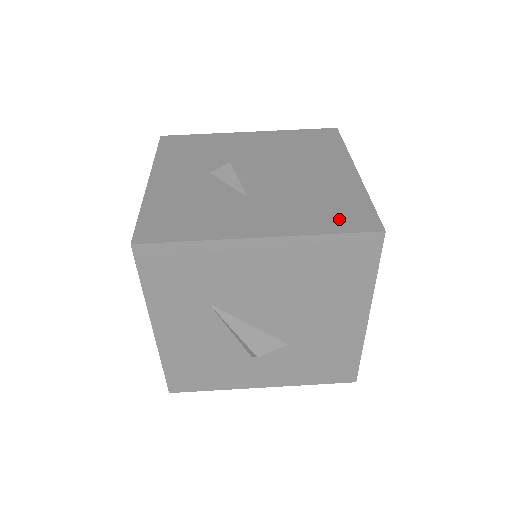
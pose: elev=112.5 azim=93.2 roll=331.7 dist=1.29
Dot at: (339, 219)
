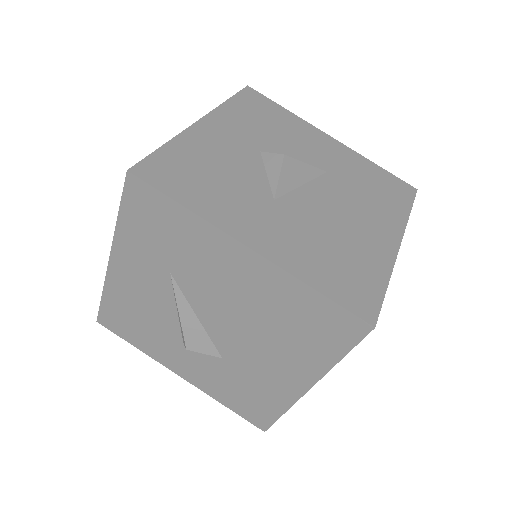
Dot at: (341, 283)
